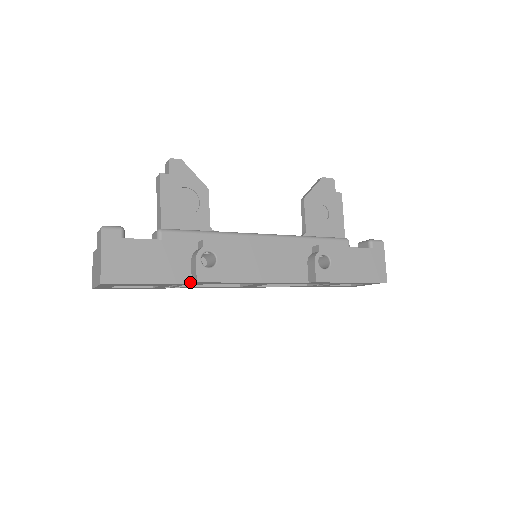
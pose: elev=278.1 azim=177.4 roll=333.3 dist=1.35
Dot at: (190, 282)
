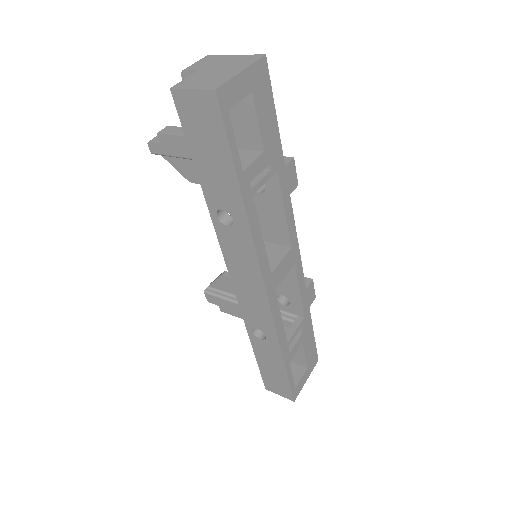
Dot at: (283, 165)
